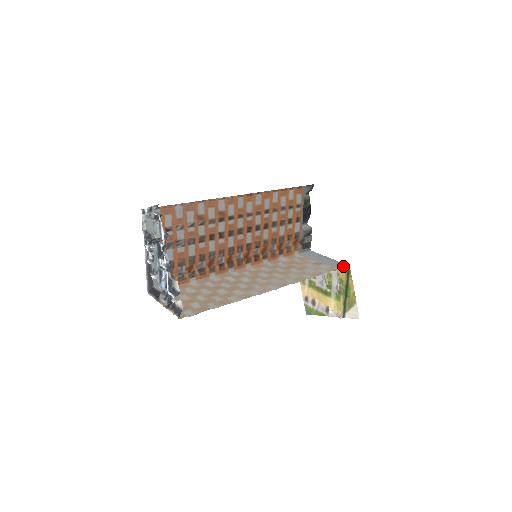
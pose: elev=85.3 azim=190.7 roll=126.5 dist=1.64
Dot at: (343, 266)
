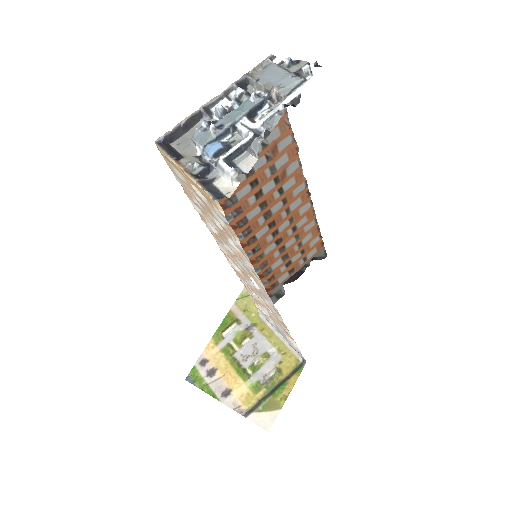
Dot at: (302, 357)
